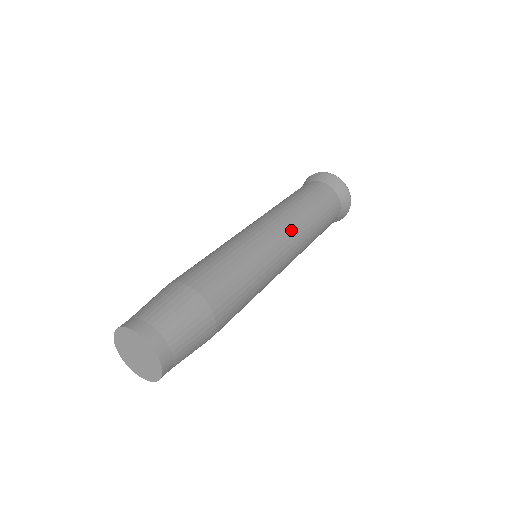
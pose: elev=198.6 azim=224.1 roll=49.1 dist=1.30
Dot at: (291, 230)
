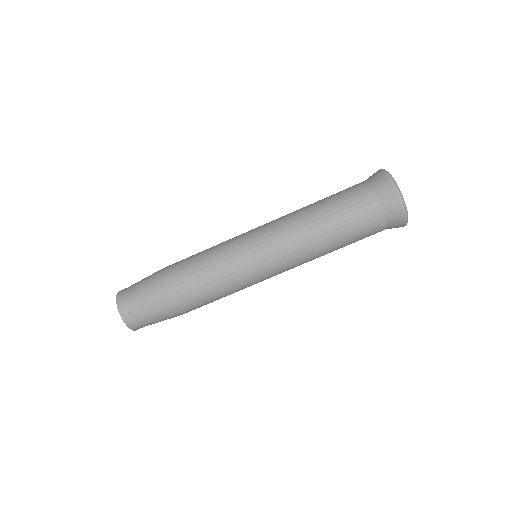
Dot at: (280, 237)
